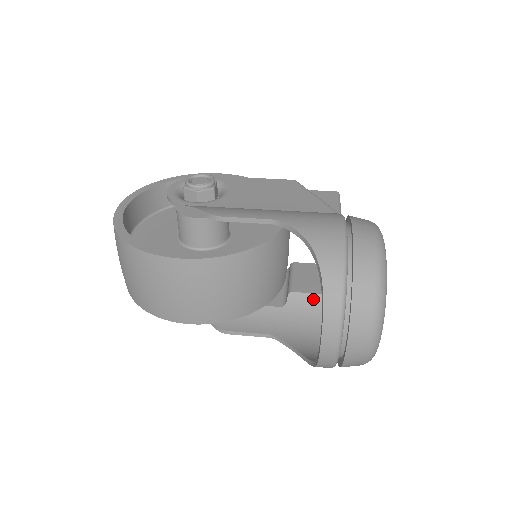
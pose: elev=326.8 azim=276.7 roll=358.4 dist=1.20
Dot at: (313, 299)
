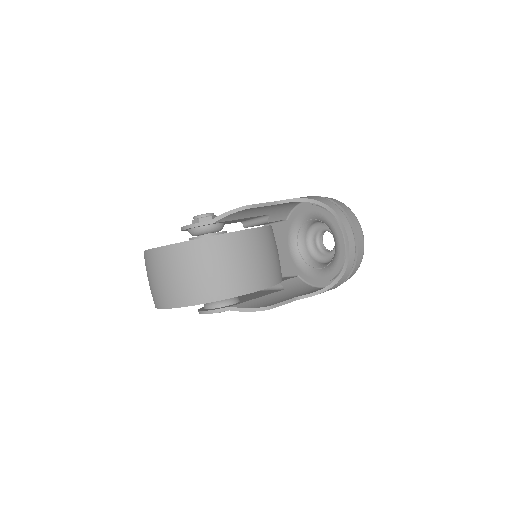
Dot at: (294, 281)
